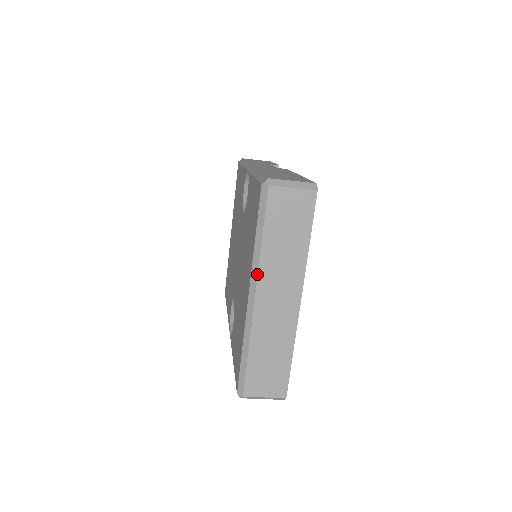
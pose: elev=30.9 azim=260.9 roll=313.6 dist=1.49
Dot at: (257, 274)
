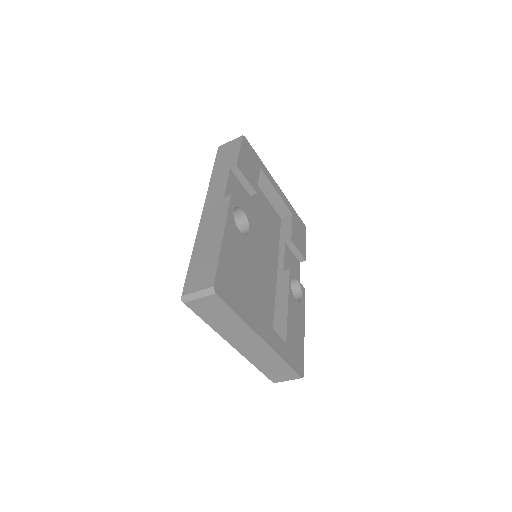
Dot at: occluded
